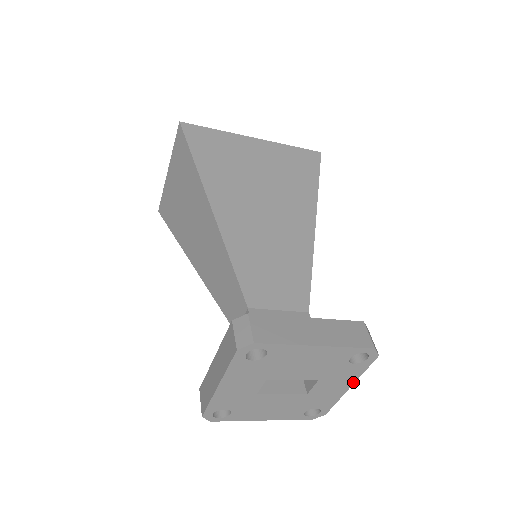
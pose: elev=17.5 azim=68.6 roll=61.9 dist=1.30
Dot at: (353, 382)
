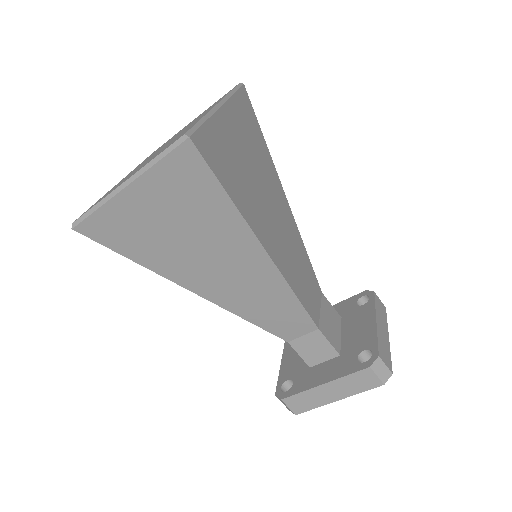
Dot at: occluded
